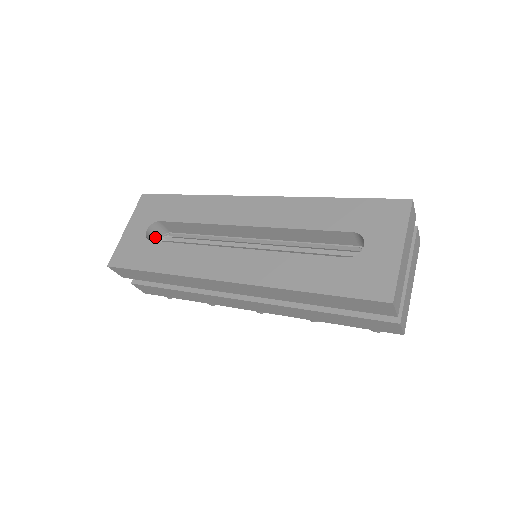
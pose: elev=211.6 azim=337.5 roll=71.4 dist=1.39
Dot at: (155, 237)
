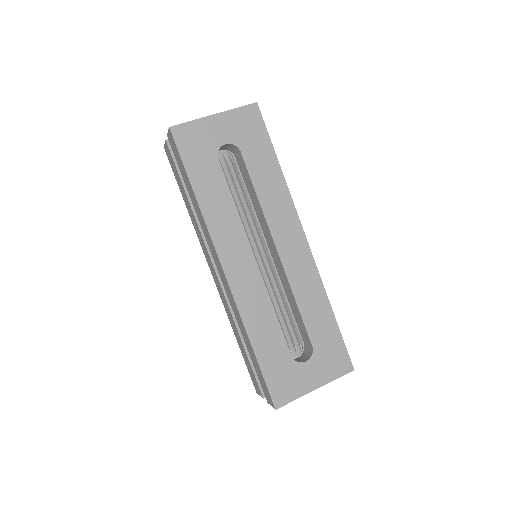
Dot at: (223, 148)
